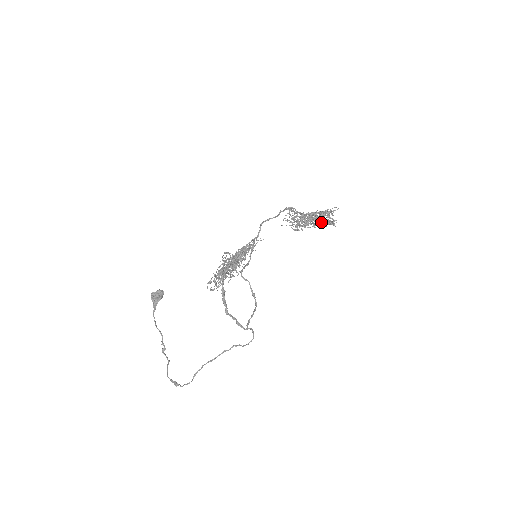
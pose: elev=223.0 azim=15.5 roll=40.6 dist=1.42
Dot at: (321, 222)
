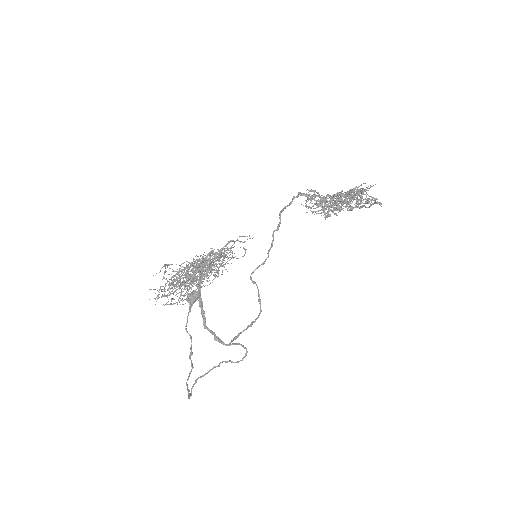
Dot at: (356, 203)
